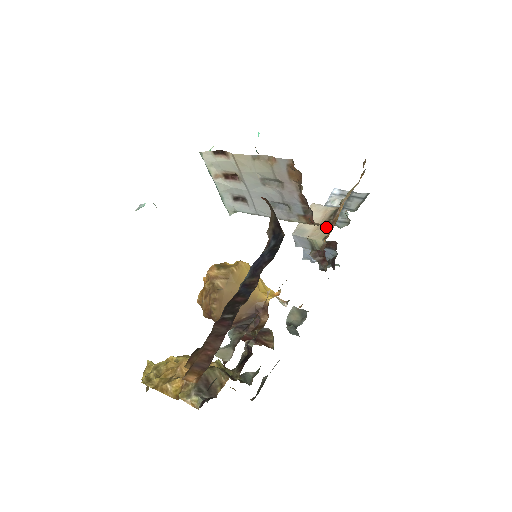
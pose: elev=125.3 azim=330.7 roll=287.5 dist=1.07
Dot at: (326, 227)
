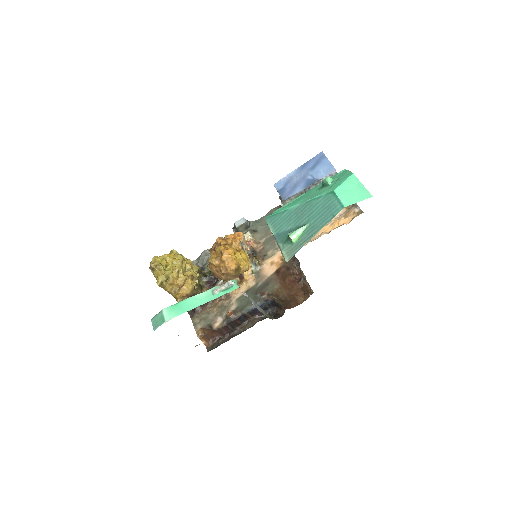
Dot at: occluded
